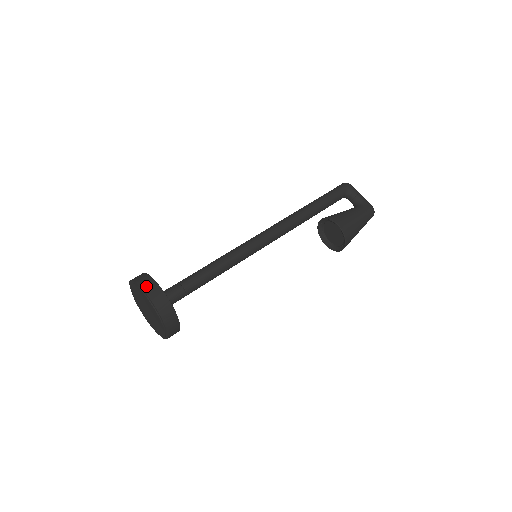
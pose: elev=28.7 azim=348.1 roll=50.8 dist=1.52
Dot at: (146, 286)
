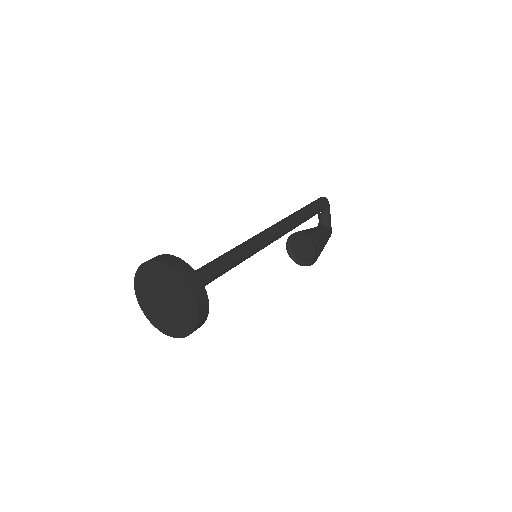
Dot at: (196, 291)
